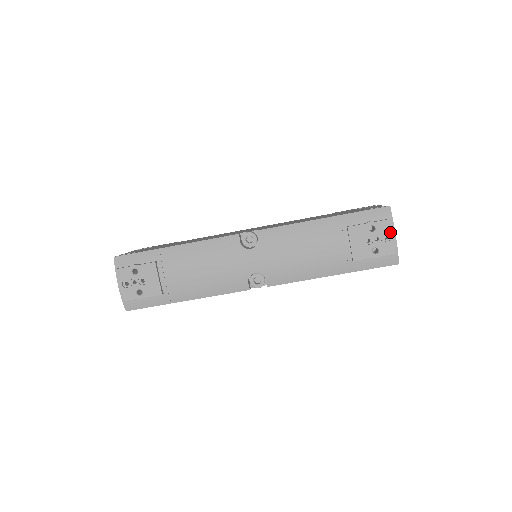
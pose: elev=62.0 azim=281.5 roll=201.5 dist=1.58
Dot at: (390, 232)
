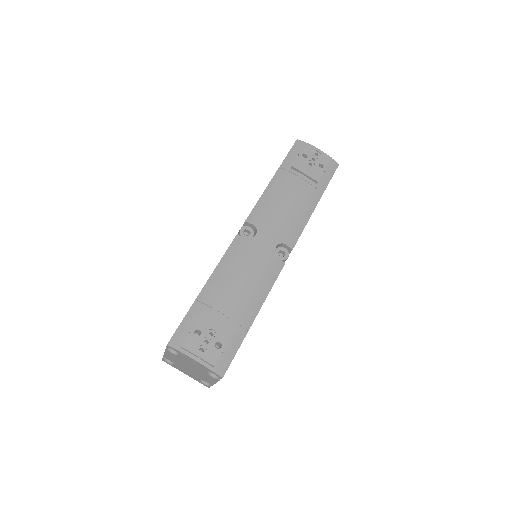
Dot at: (315, 149)
